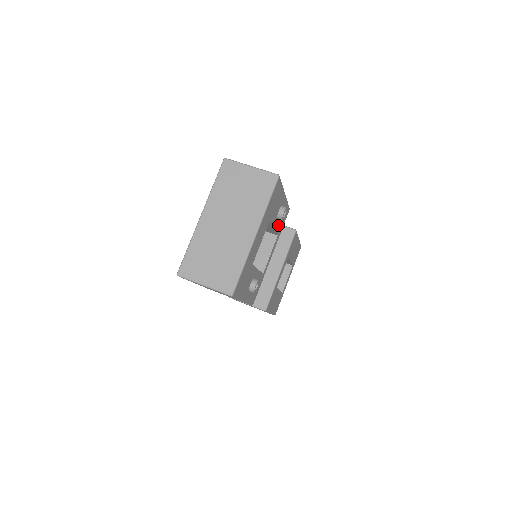
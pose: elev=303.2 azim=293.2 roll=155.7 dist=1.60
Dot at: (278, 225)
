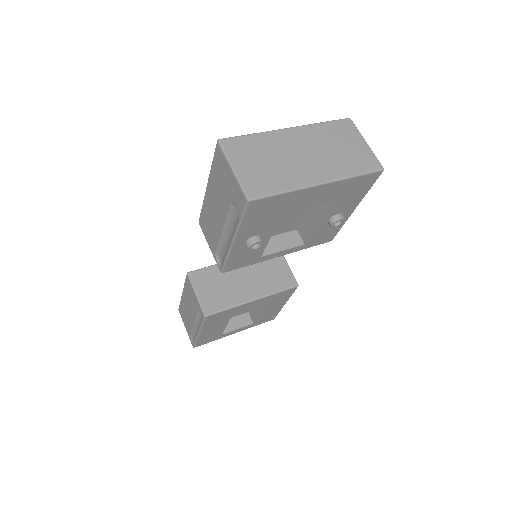
Dot at: (318, 232)
